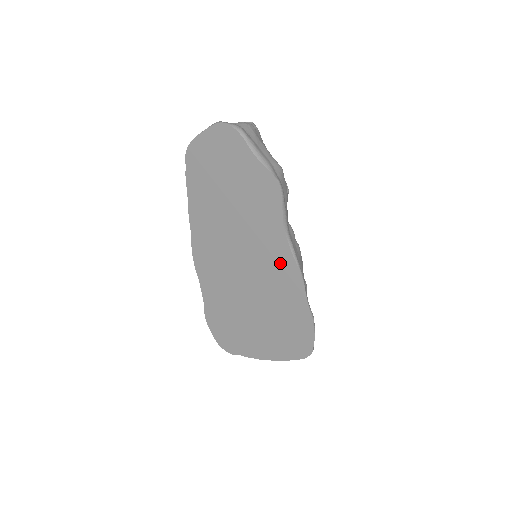
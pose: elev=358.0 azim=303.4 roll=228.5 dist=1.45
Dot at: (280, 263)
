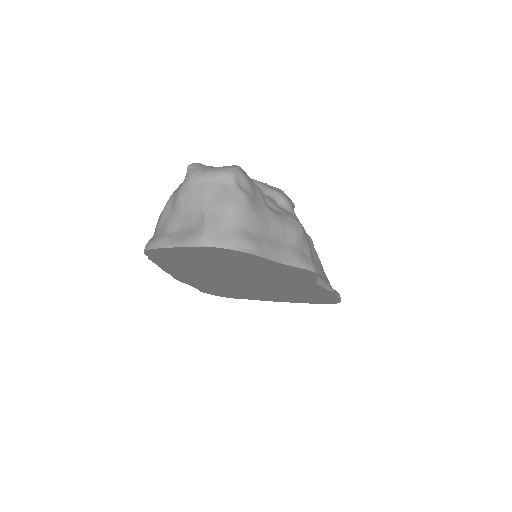
Dot at: (306, 289)
